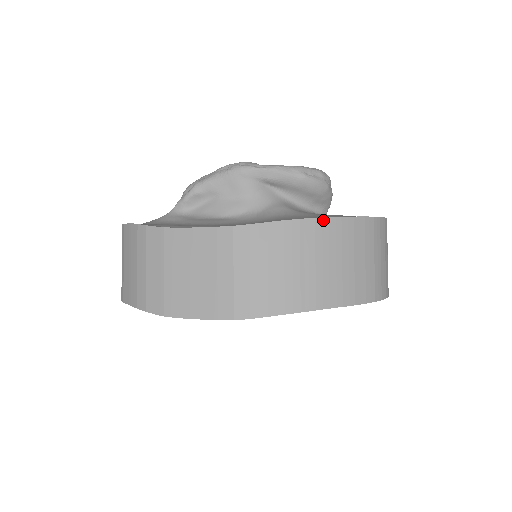
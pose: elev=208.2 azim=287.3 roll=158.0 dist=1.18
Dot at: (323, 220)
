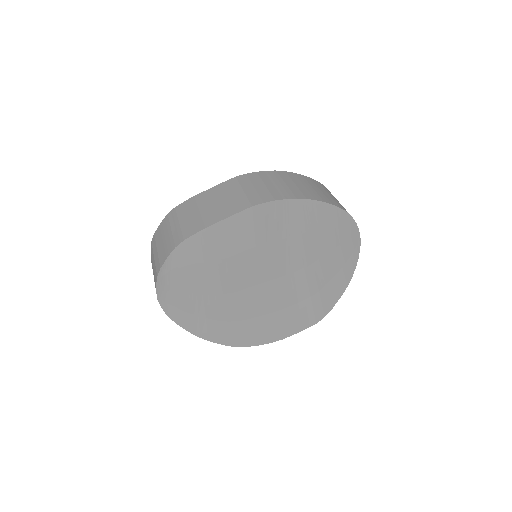
Dot at: (291, 173)
